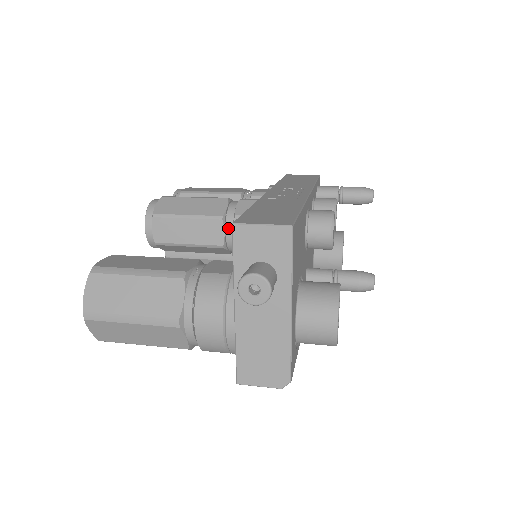
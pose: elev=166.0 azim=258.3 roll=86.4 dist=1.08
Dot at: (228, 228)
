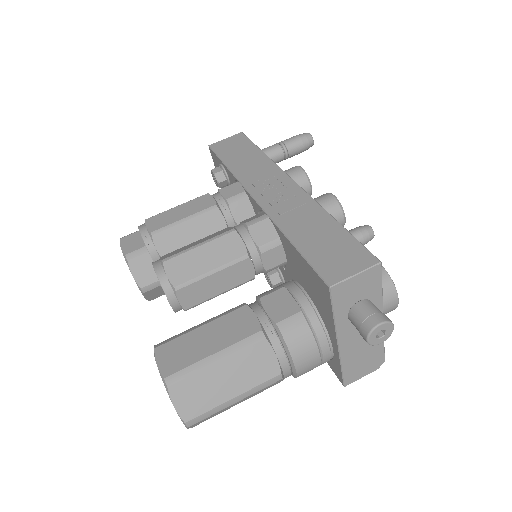
Dot at: (256, 261)
